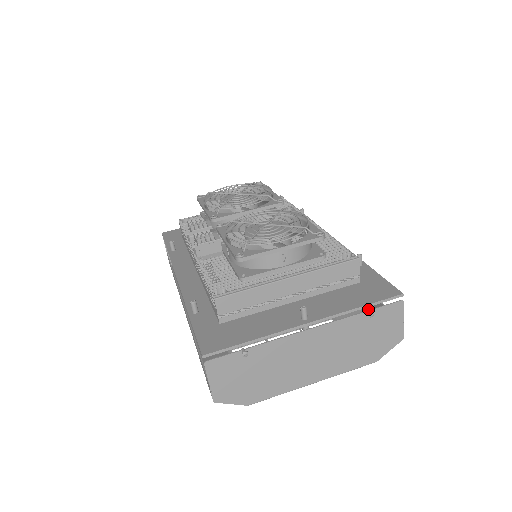
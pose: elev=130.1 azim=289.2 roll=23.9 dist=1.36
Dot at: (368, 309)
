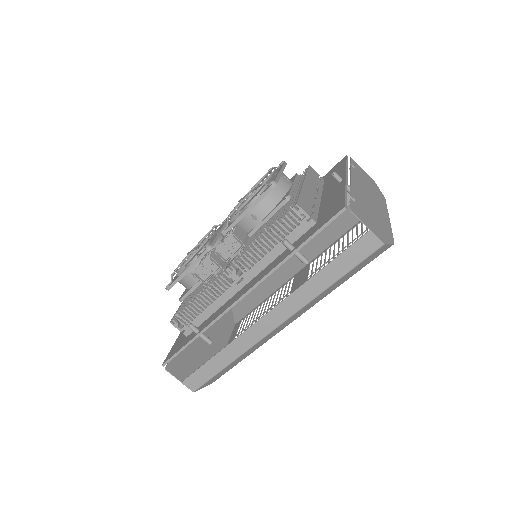
Dot at: occluded
